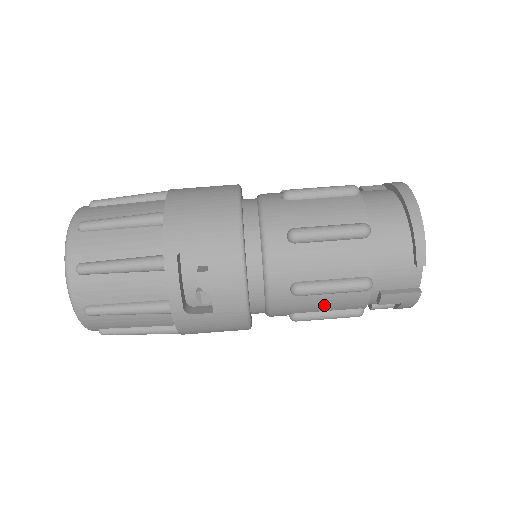
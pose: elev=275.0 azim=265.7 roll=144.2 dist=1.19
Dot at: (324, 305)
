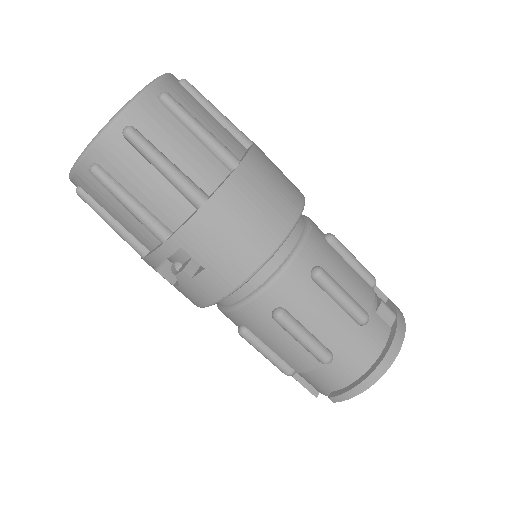
Dot at: occluded
